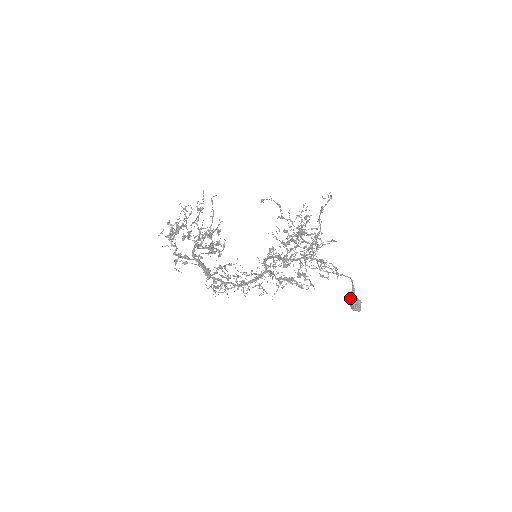
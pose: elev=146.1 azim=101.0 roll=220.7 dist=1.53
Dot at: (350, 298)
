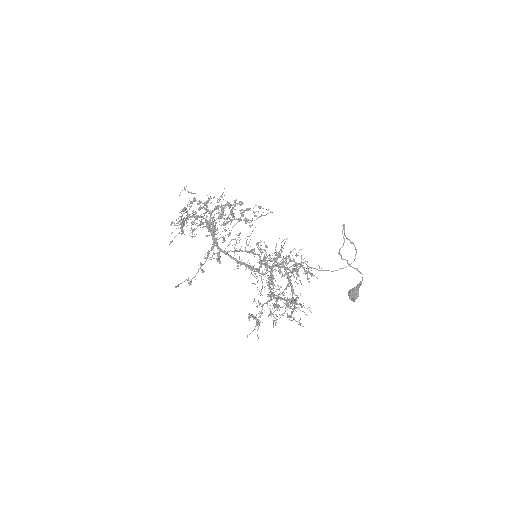
Dot at: (352, 288)
